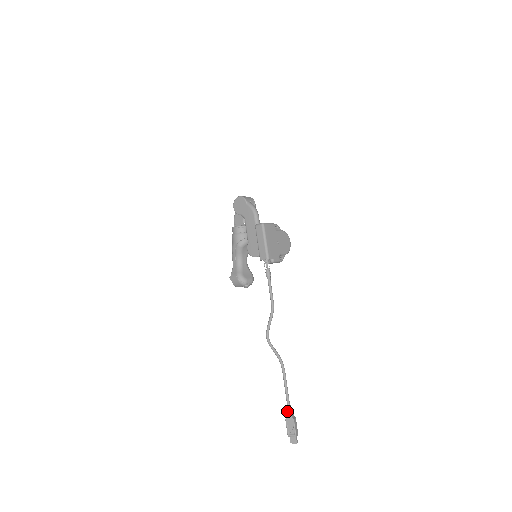
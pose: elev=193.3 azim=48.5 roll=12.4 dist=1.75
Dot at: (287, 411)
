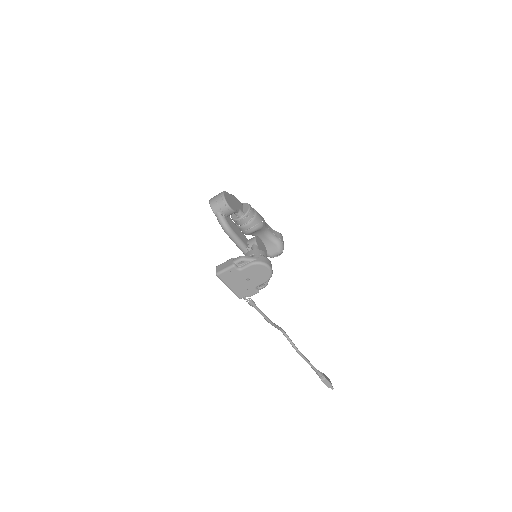
Dot at: (317, 373)
